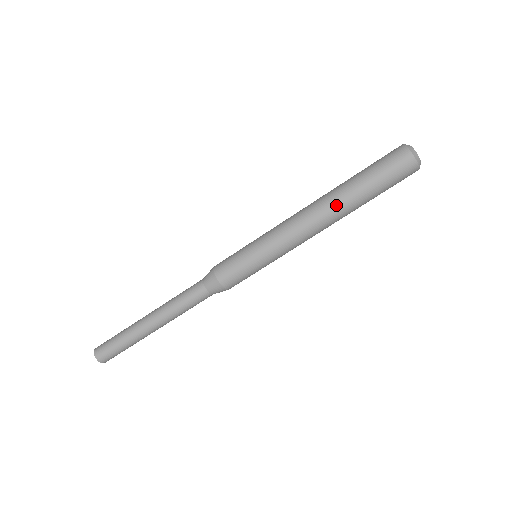
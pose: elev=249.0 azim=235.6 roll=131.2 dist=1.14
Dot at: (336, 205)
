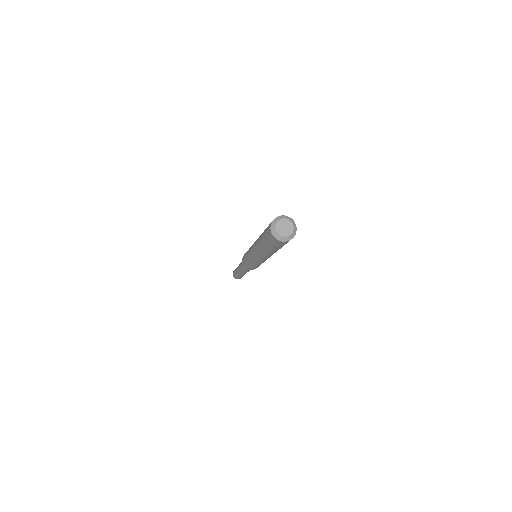
Dot at: (265, 254)
